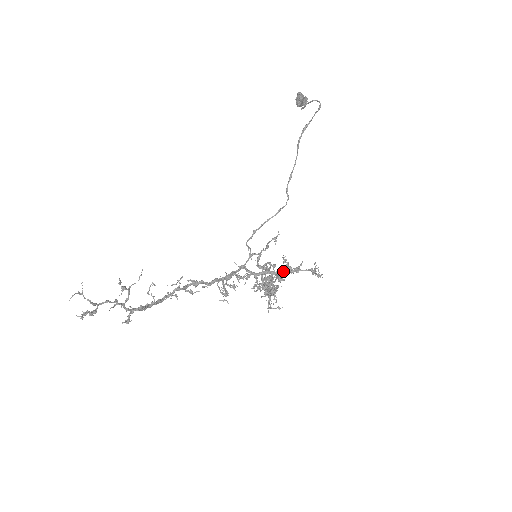
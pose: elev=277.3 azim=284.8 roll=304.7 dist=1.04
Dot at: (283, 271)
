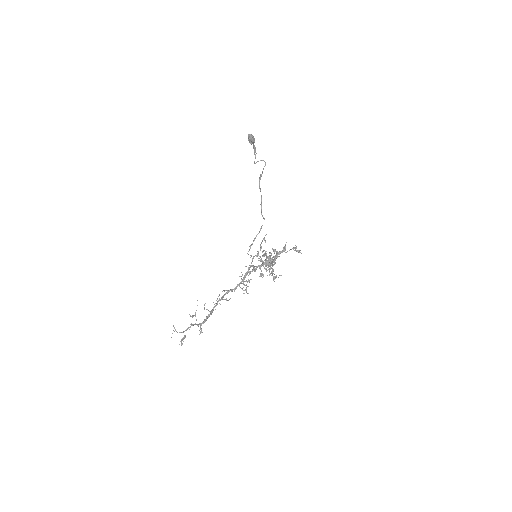
Dot at: occluded
